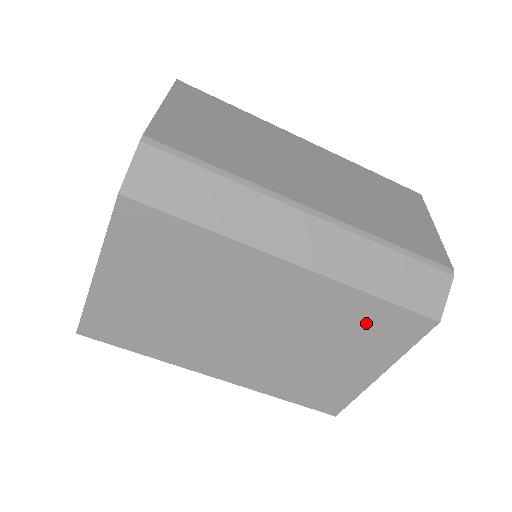
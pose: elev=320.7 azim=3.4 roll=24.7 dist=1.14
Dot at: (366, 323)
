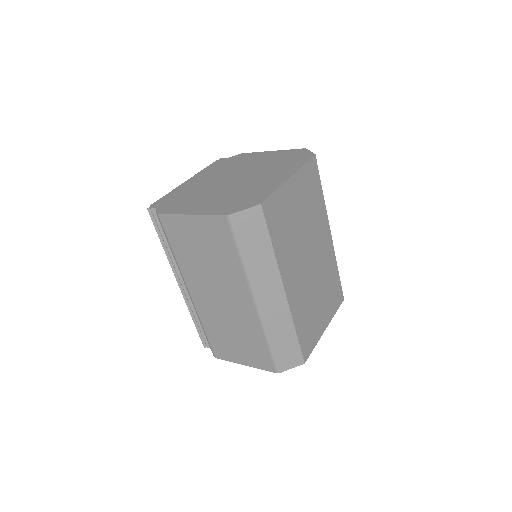
Dot at: (333, 285)
